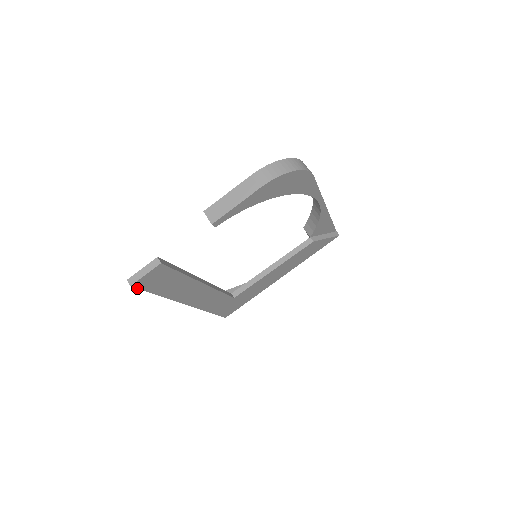
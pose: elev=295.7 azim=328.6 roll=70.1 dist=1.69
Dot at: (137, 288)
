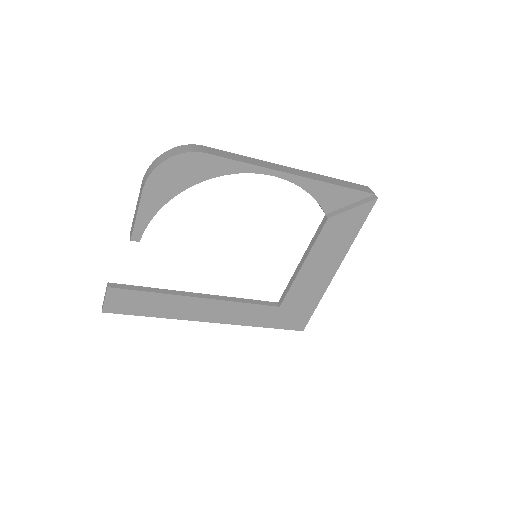
Dot at: (113, 313)
